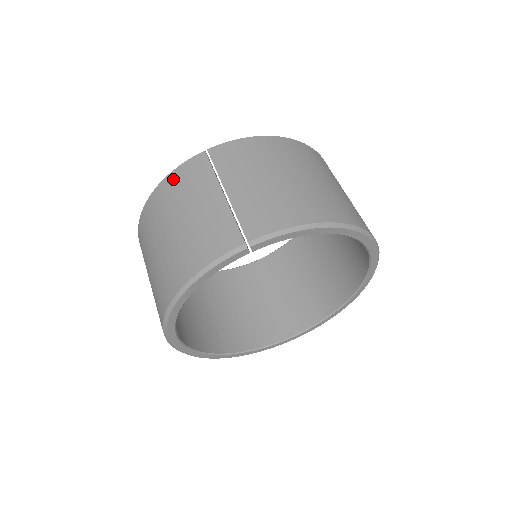
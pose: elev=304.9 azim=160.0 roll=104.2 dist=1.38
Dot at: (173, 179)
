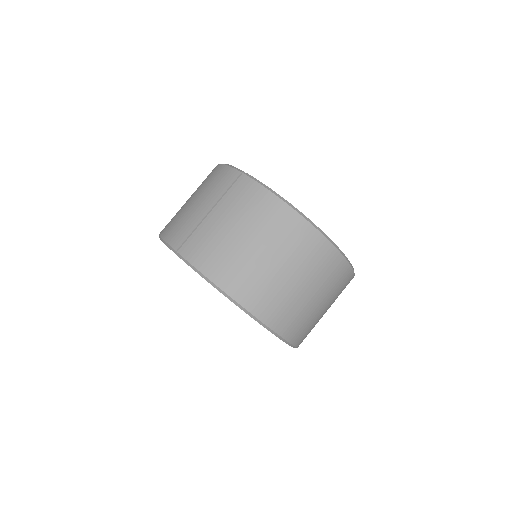
Dot at: (220, 170)
